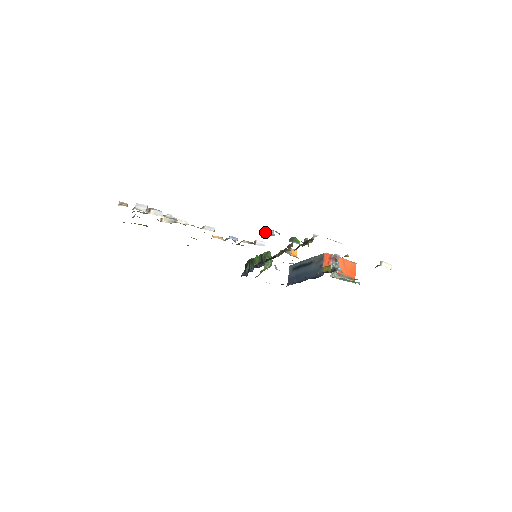
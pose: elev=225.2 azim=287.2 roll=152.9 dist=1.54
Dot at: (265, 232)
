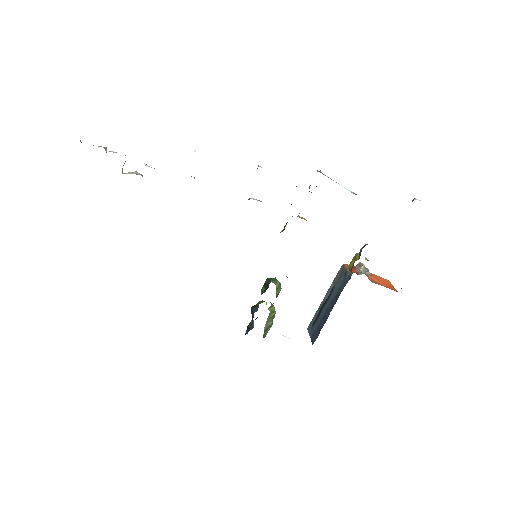
Dot at: occluded
